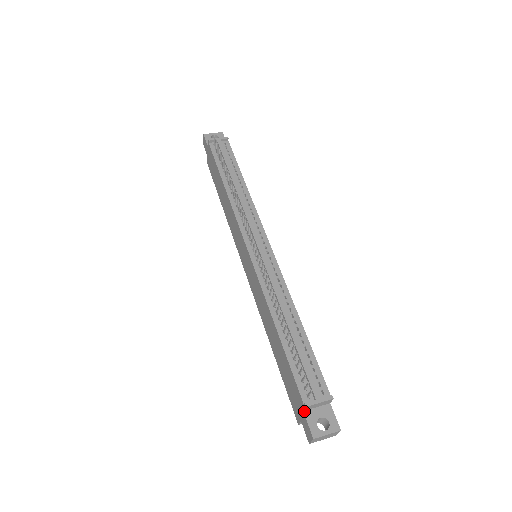
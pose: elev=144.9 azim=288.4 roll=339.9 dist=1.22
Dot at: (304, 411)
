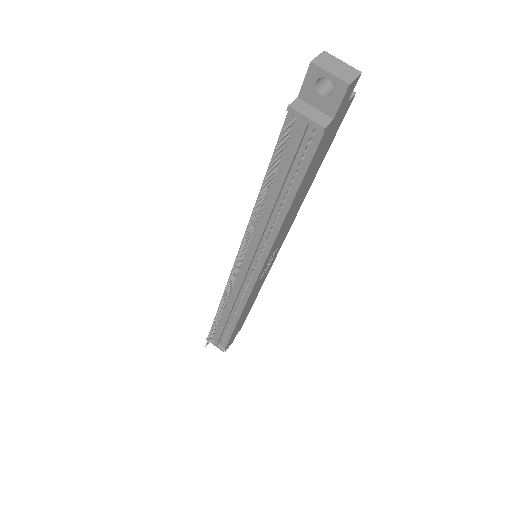
Dot at: occluded
